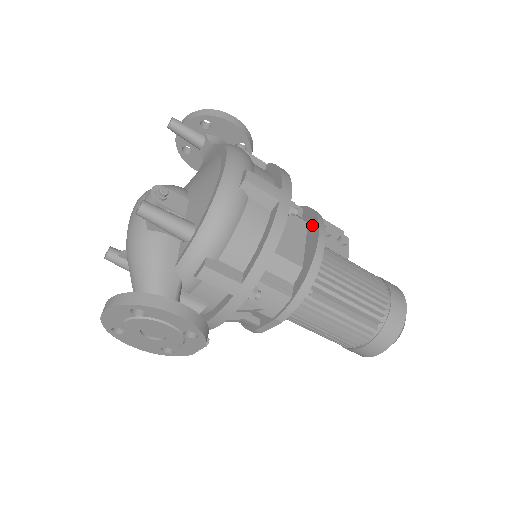
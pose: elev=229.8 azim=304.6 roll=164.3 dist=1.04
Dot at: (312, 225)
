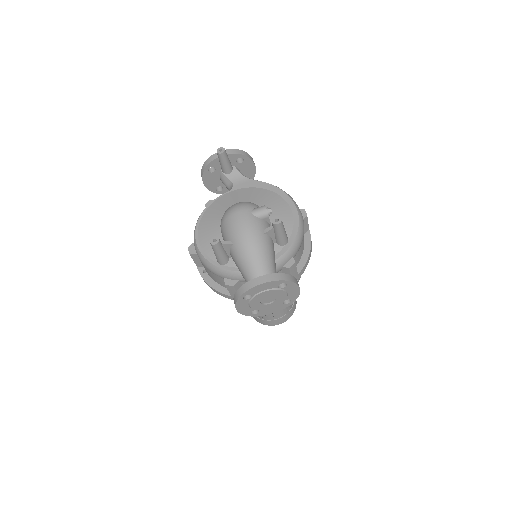
Dot at: occluded
